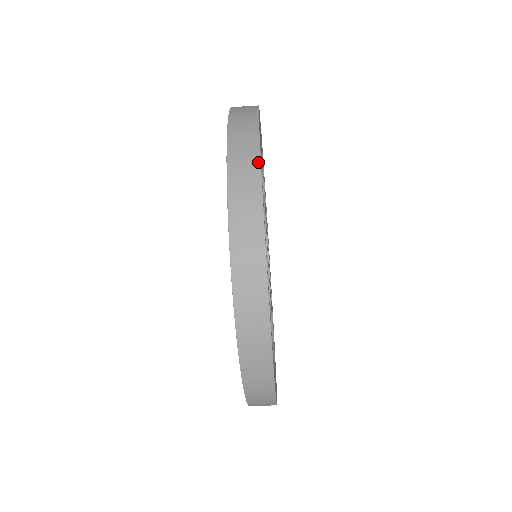
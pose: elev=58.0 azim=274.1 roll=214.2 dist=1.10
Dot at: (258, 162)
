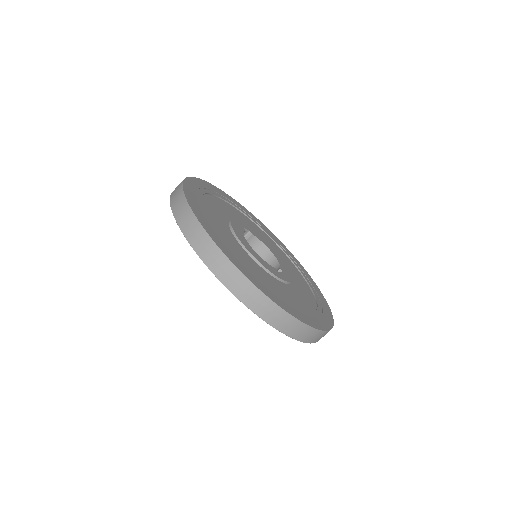
Dot at: (182, 193)
